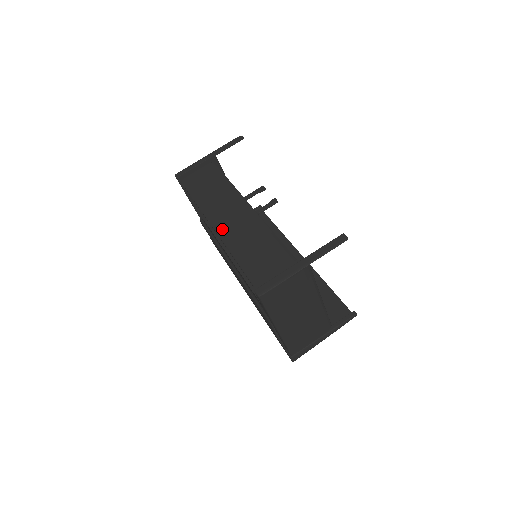
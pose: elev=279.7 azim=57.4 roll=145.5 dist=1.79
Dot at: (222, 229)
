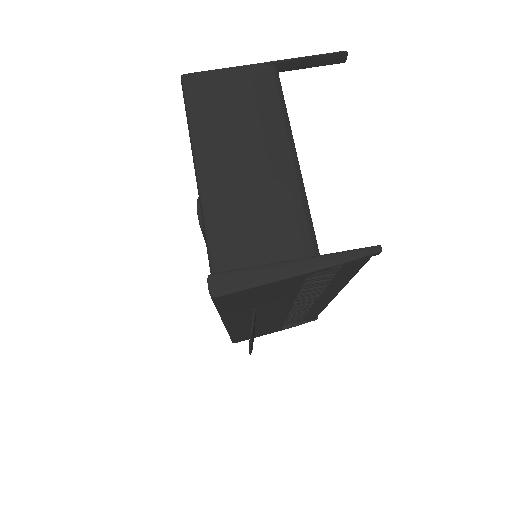
Dot at: occluded
